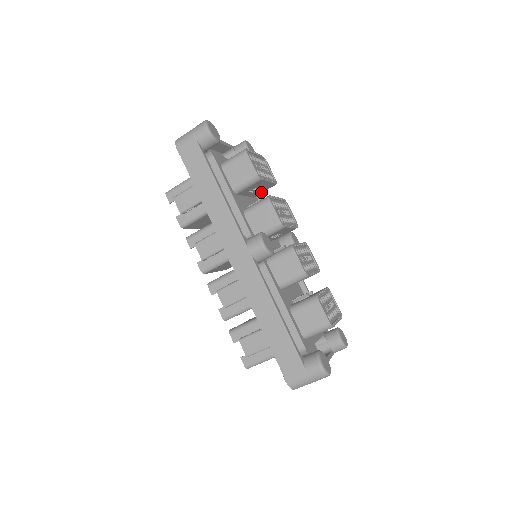
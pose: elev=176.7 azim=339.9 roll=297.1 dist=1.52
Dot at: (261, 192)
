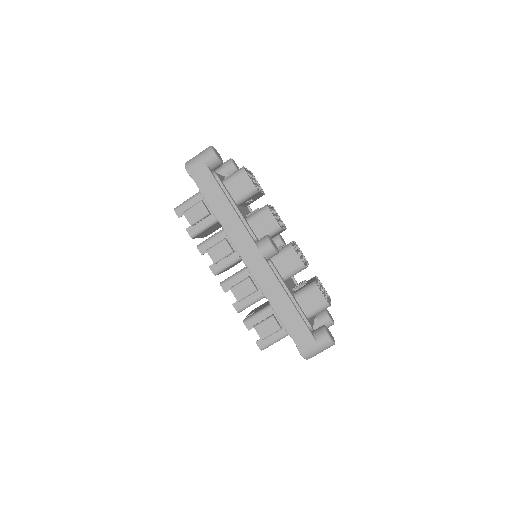
Dot at: (252, 202)
